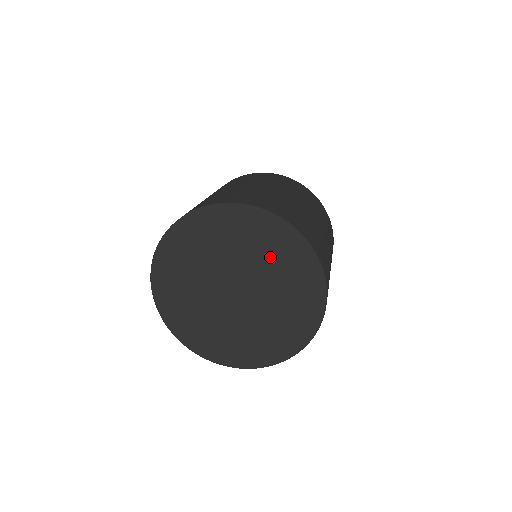
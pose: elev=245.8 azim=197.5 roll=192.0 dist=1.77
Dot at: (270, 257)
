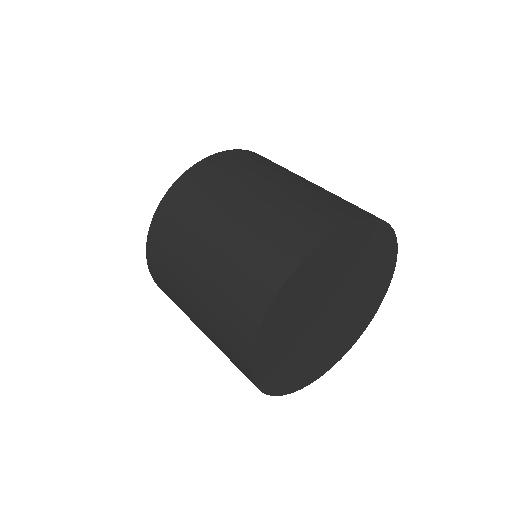
Dot at: (366, 263)
